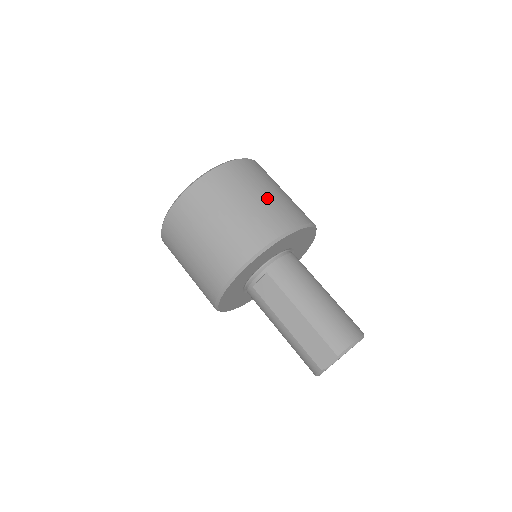
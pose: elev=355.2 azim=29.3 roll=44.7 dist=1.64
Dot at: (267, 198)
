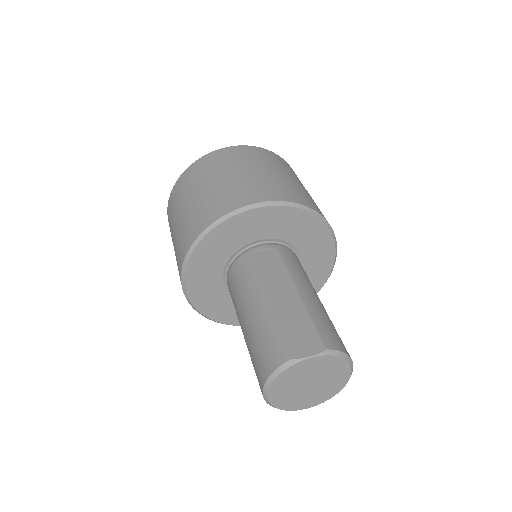
Dot at: occluded
